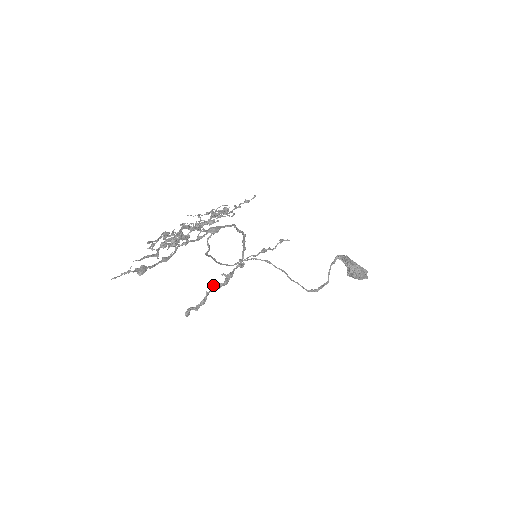
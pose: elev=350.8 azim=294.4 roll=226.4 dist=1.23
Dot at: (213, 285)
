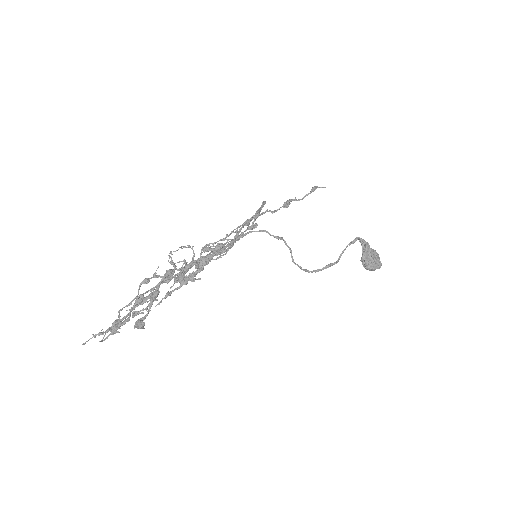
Dot at: occluded
